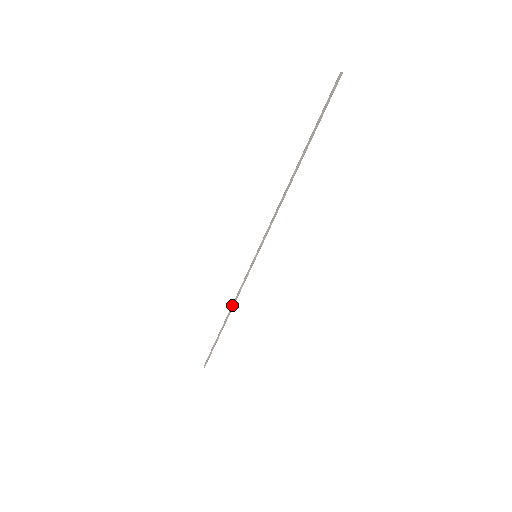
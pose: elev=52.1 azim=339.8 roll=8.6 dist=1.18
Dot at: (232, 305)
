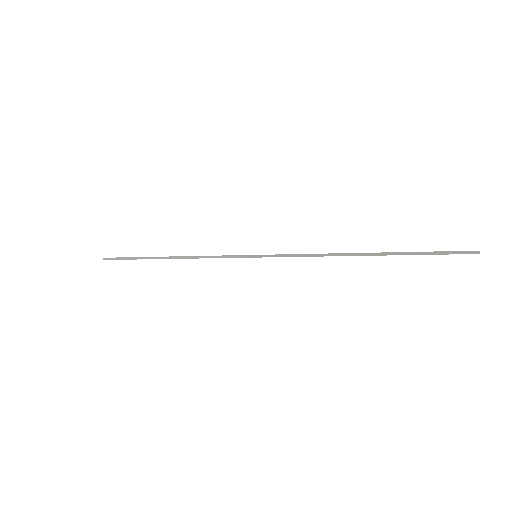
Dot at: (189, 257)
